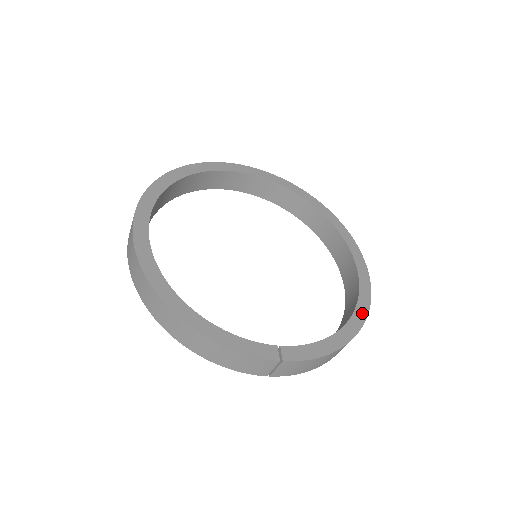
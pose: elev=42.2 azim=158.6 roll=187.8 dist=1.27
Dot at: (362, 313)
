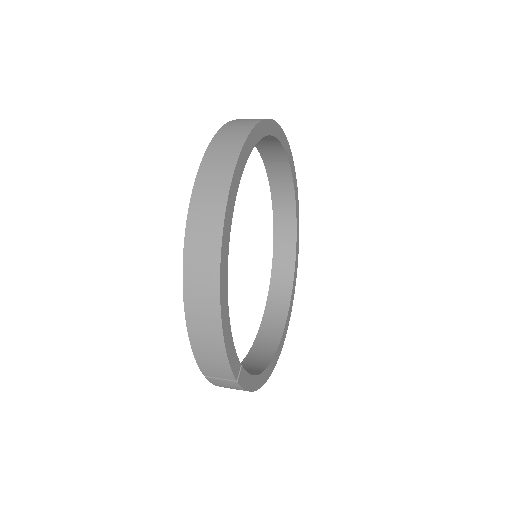
Dot at: (274, 364)
